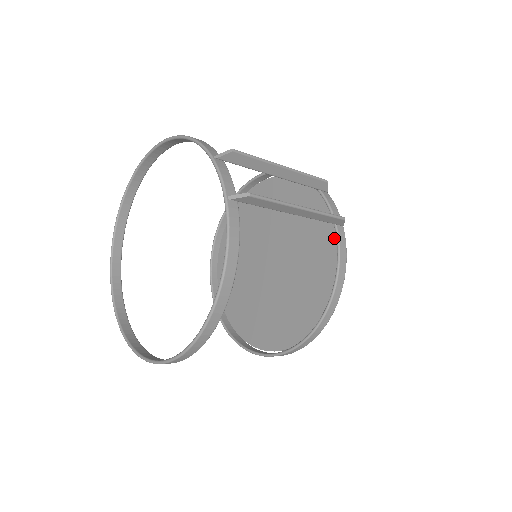
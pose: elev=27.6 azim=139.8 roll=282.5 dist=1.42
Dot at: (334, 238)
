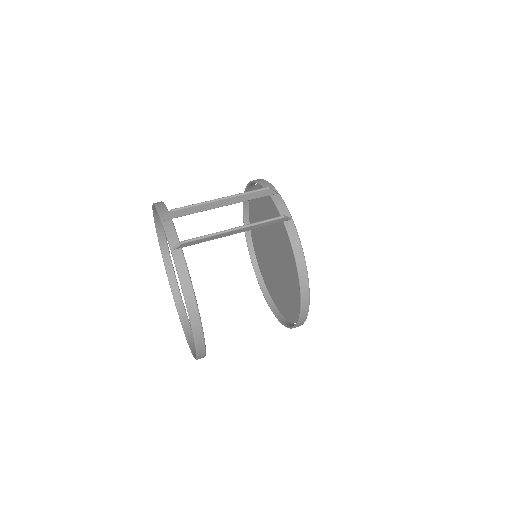
Dot at: occluded
